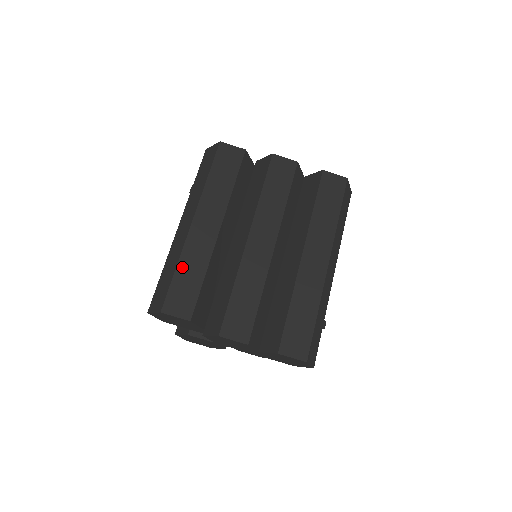
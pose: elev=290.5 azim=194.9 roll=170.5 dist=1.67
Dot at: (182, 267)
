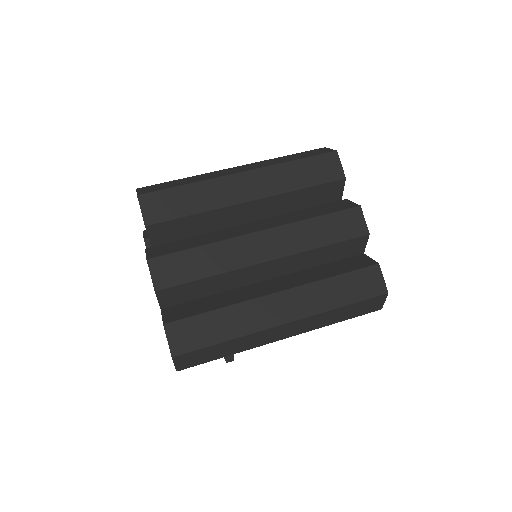
Dot at: (191, 189)
